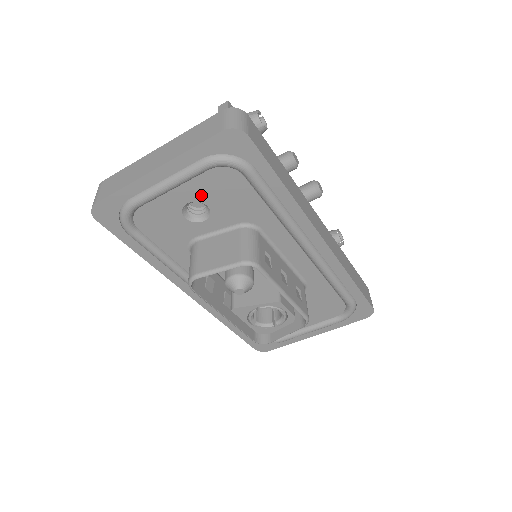
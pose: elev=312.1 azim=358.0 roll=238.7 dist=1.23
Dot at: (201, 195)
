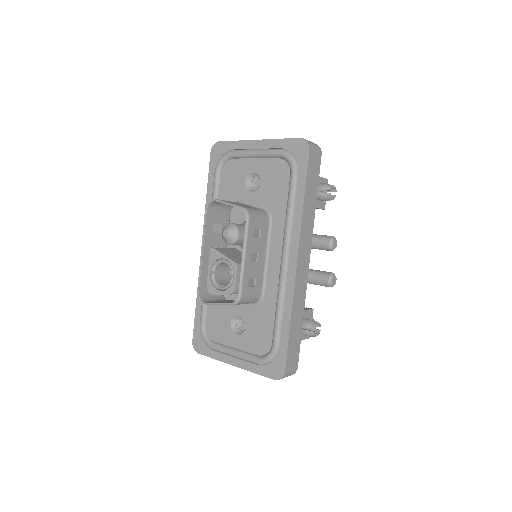
Dot at: (263, 172)
